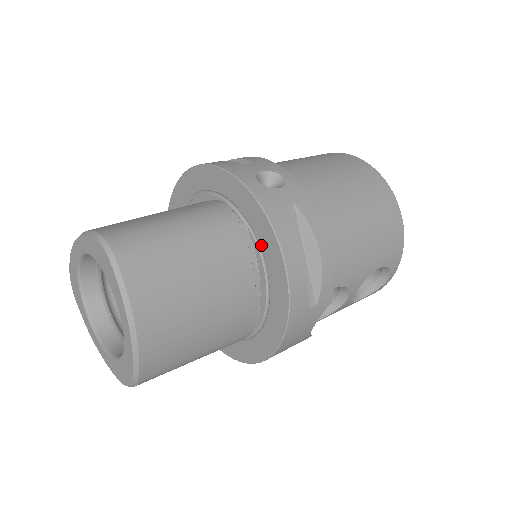
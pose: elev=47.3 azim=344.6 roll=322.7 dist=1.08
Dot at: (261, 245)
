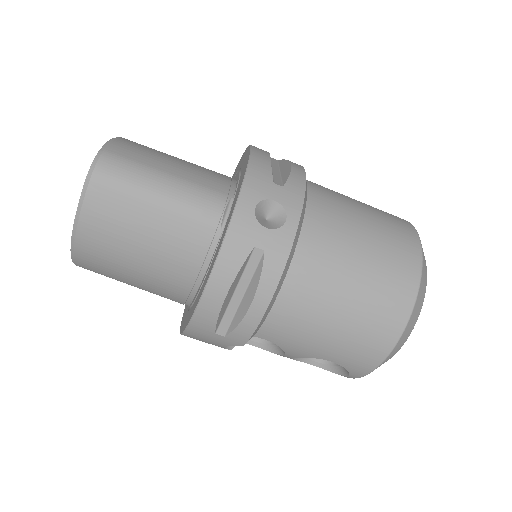
Dot at: (214, 257)
